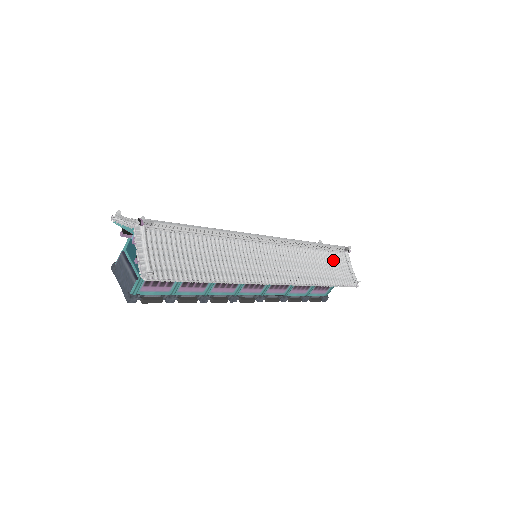
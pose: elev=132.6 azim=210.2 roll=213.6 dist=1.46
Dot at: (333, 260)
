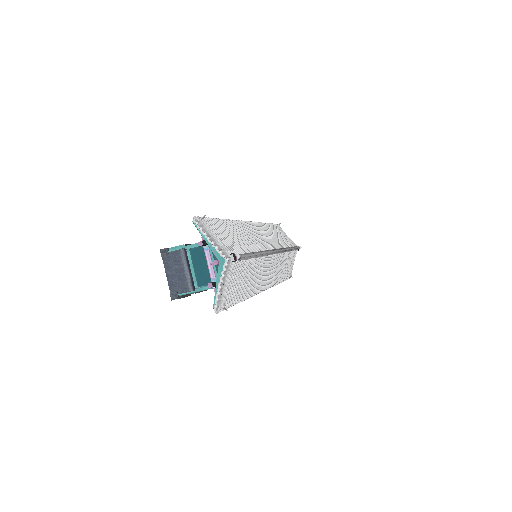
Dot at: (289, 258)
